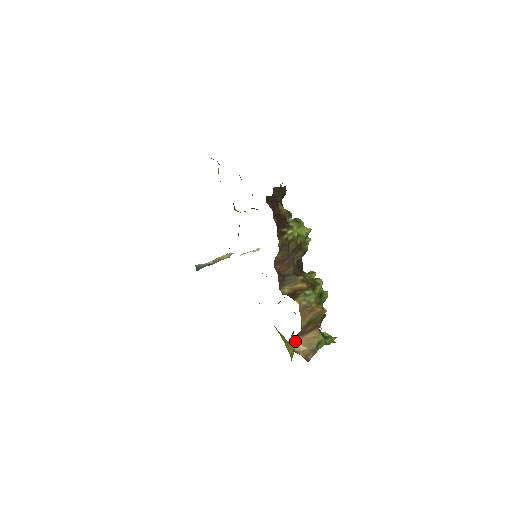
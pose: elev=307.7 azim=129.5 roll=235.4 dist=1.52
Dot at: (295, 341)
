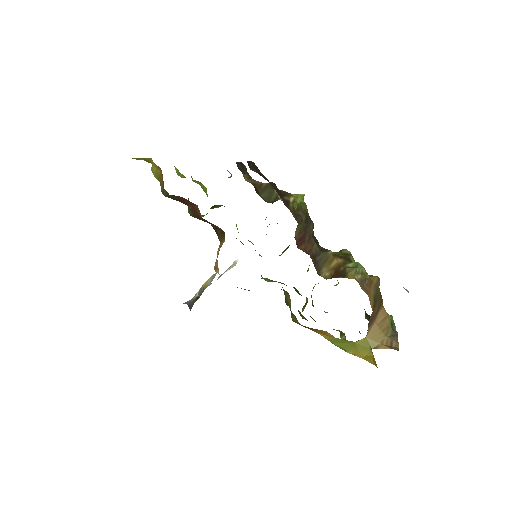
Dot at: (366, 335)
